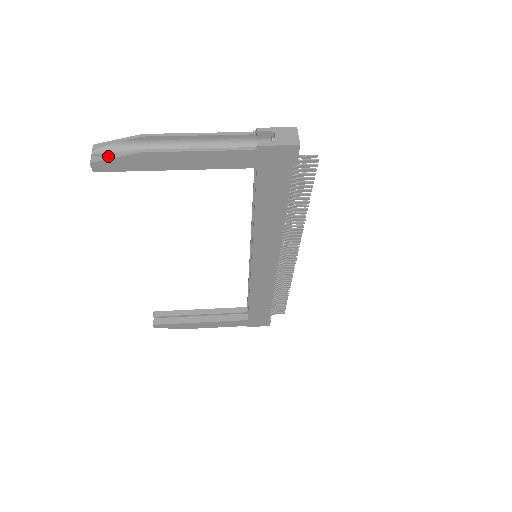
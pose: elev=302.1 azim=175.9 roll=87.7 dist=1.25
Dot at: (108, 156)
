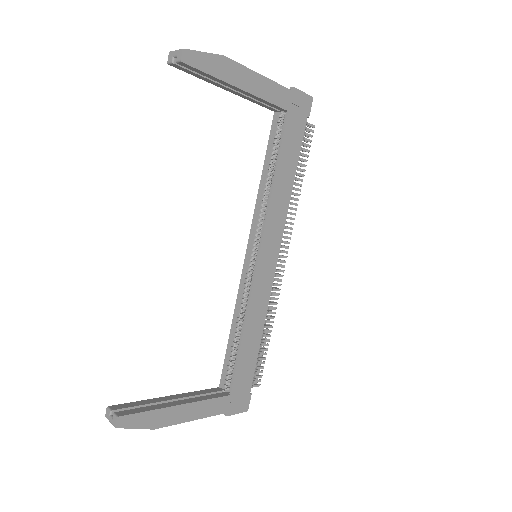
Dot at: (196, 51)
